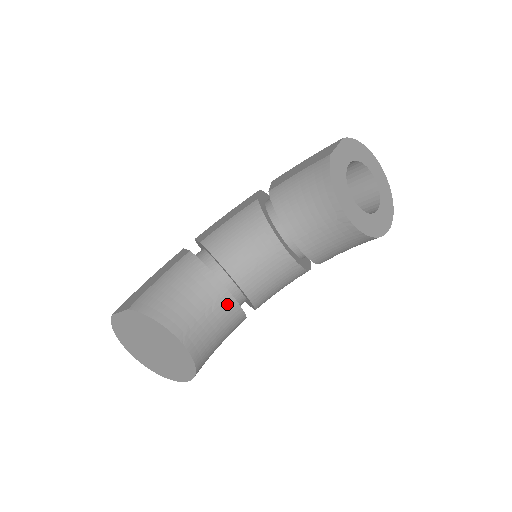
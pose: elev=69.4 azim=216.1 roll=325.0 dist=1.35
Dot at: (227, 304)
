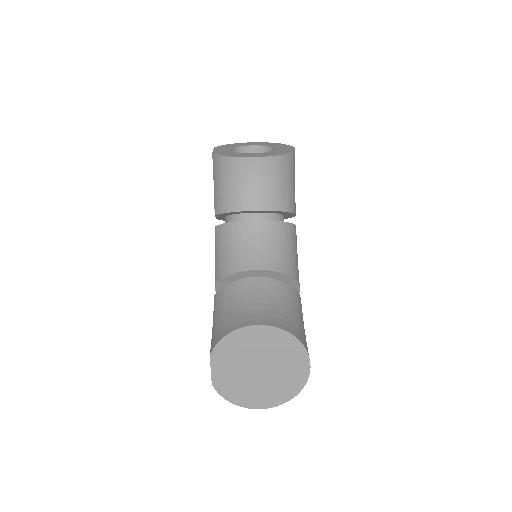
Dot at: (266, 286)
